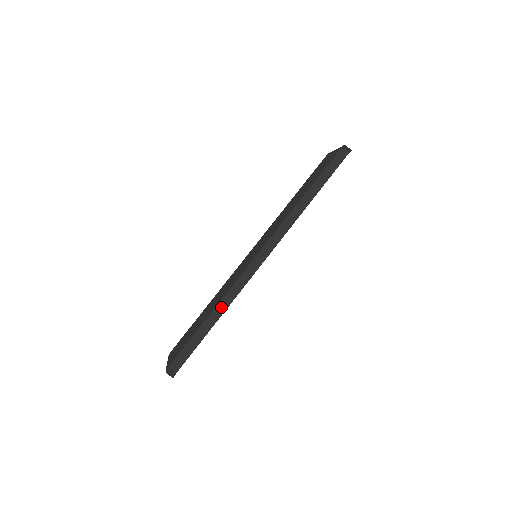
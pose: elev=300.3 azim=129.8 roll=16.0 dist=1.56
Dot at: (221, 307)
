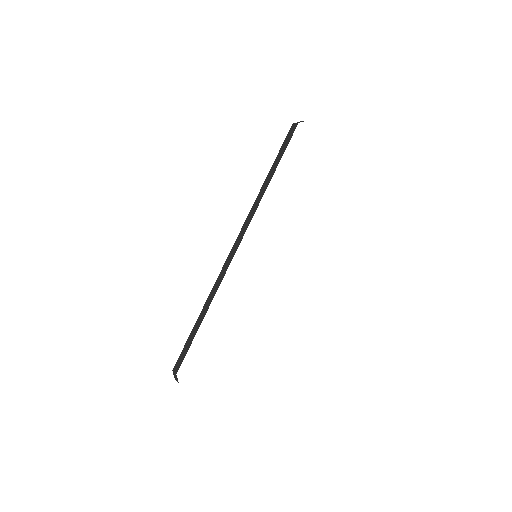
Dot at: (208, 302)
